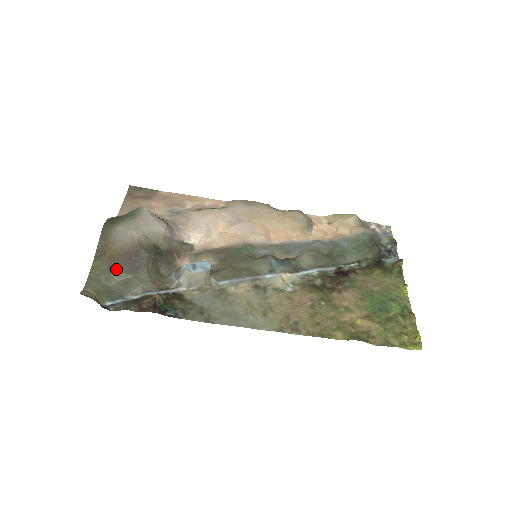
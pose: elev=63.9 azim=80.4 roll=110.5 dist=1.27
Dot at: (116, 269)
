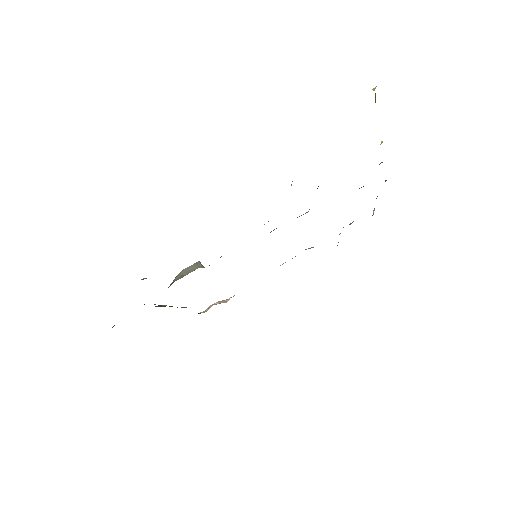
Dot at: occluded
